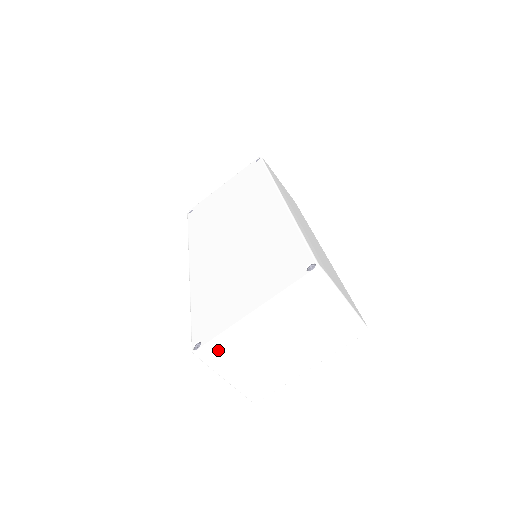
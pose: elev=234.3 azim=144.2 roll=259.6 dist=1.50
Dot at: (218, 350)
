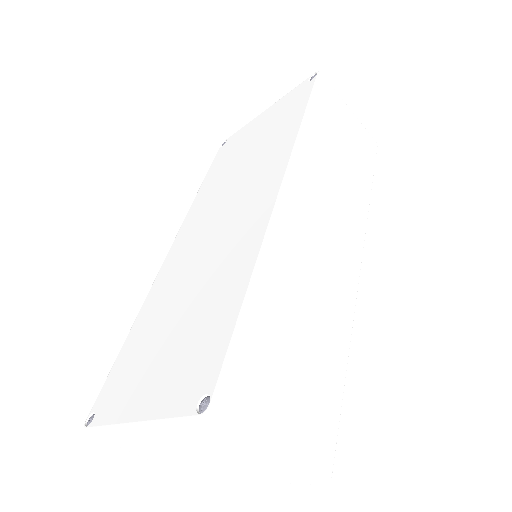
Dot at: (110, 437)
